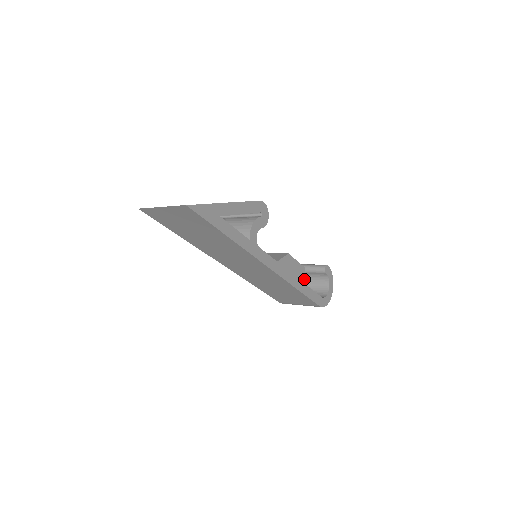
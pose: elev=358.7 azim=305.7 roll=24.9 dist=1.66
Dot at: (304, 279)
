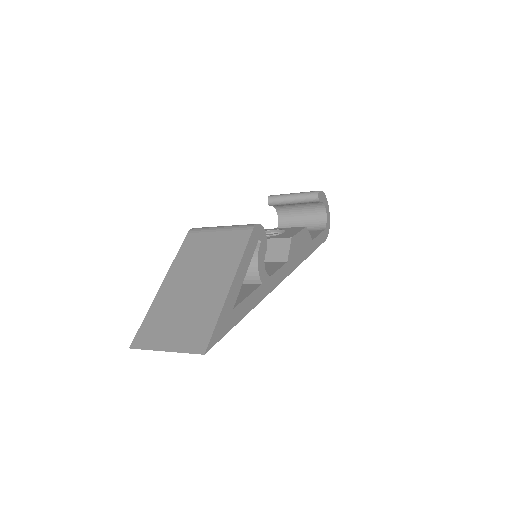
Dot at: (309, 238)
